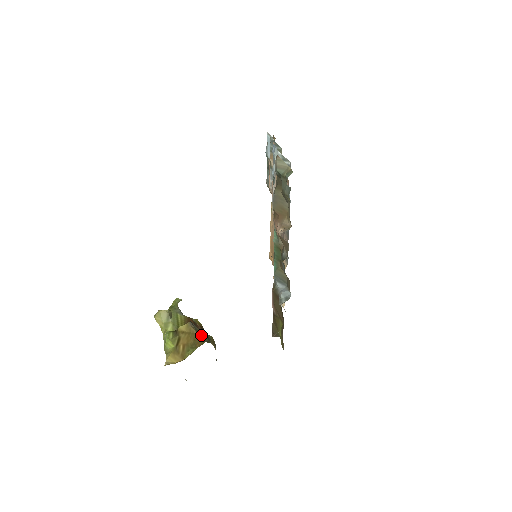
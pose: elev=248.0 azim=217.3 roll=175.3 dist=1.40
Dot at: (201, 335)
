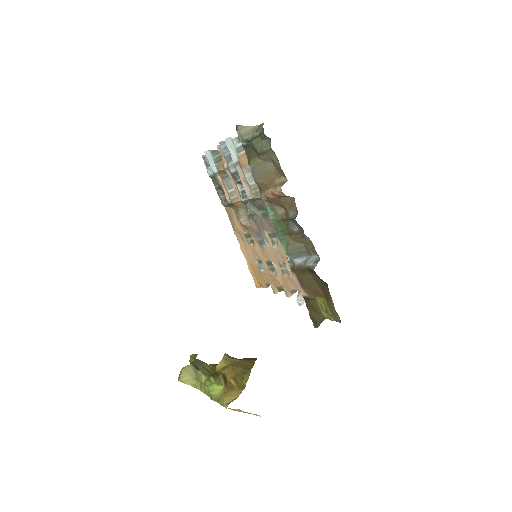
Dot at: (245, 359)
